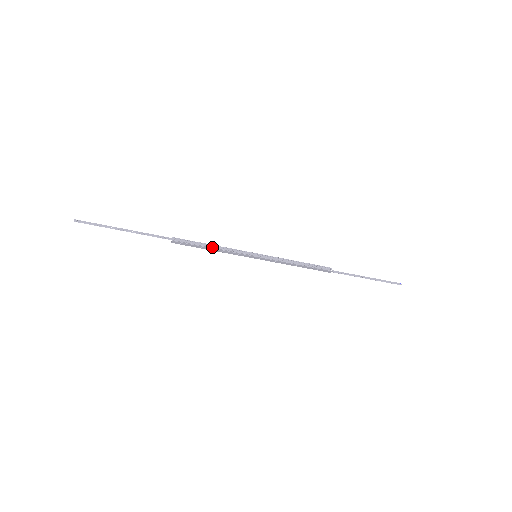
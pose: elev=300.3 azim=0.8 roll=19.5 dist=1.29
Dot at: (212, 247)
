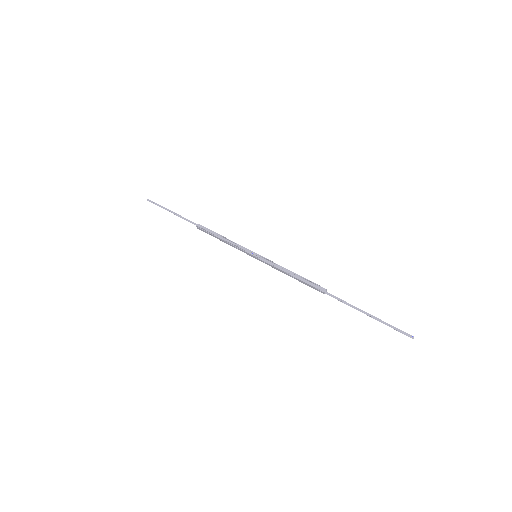
Dot at: (223, 239)
